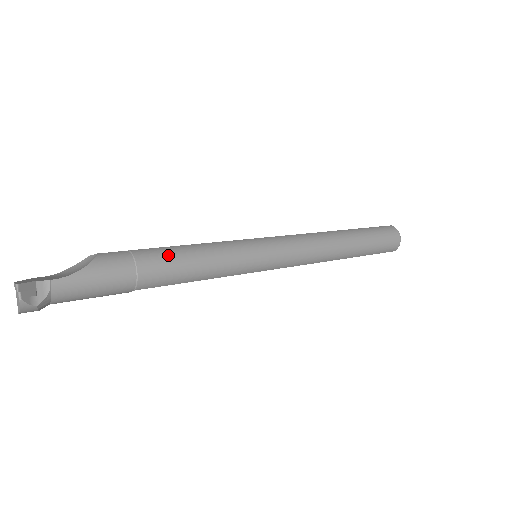
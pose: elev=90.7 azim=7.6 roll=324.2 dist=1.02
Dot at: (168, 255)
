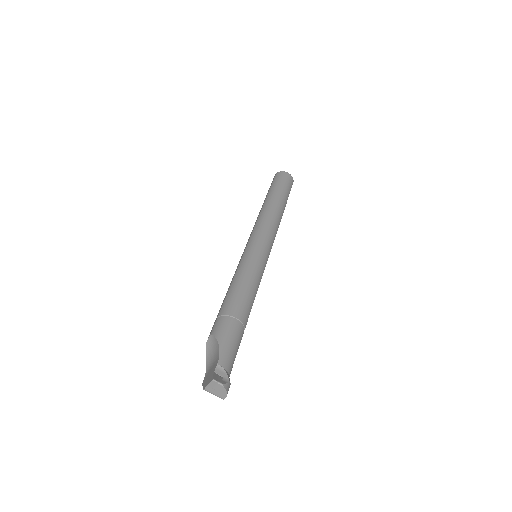
Dot at: (233, 297)
